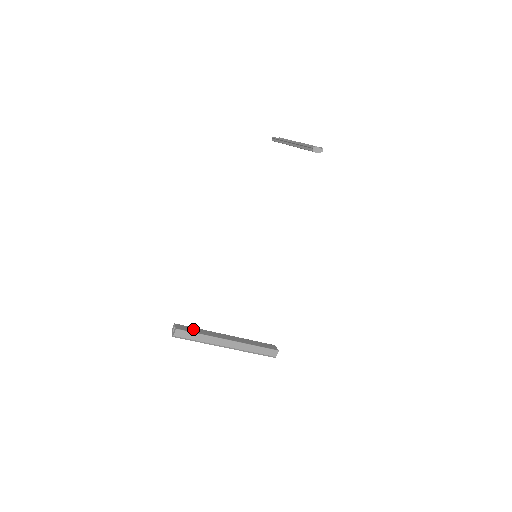
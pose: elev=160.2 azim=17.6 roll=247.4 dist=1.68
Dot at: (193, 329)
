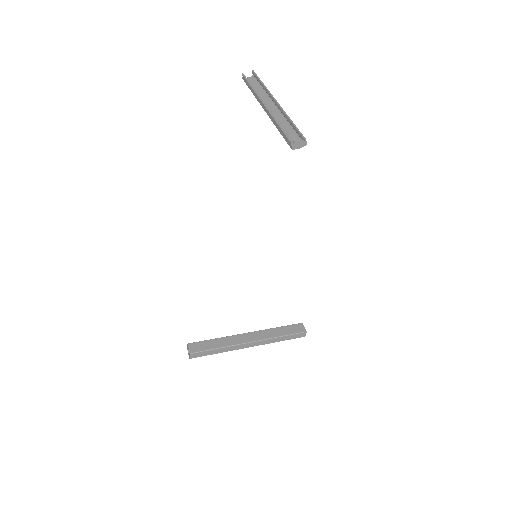
Dot at: (208, 344)
